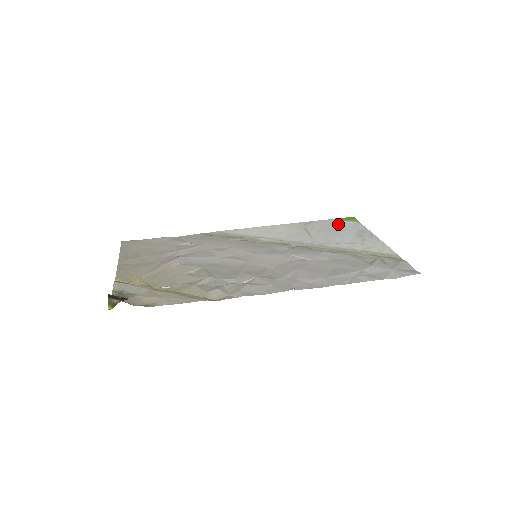
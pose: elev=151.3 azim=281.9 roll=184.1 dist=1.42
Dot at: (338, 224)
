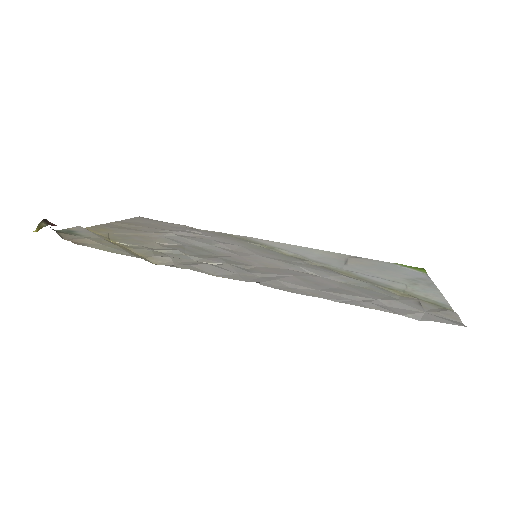
Dot at: (395, 267)
